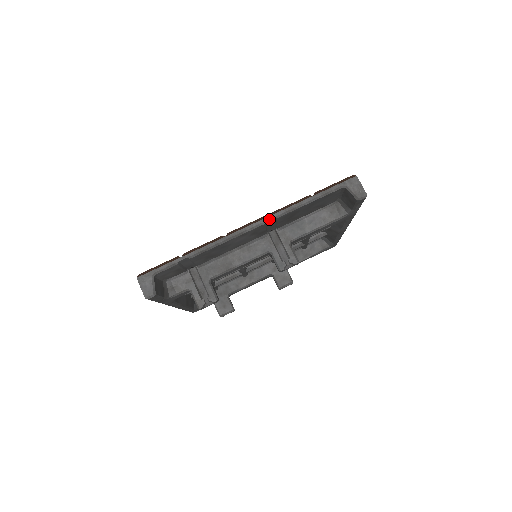
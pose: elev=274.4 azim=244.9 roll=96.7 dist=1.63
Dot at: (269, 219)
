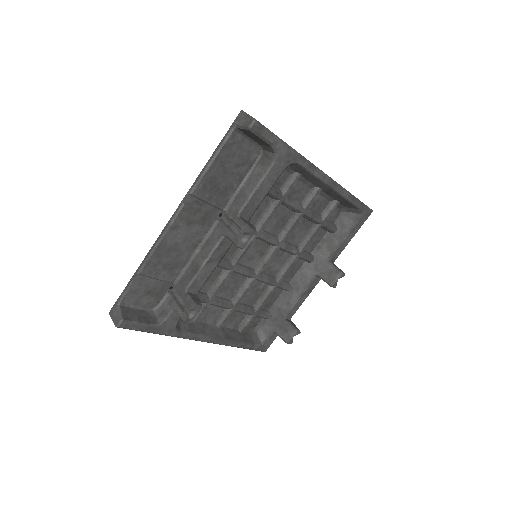
Dot at: (185, 200)
